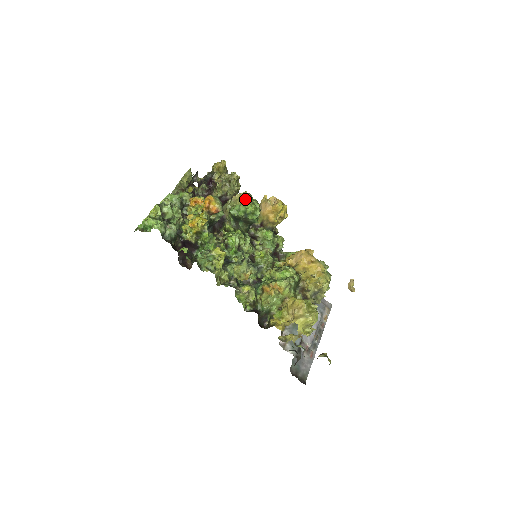
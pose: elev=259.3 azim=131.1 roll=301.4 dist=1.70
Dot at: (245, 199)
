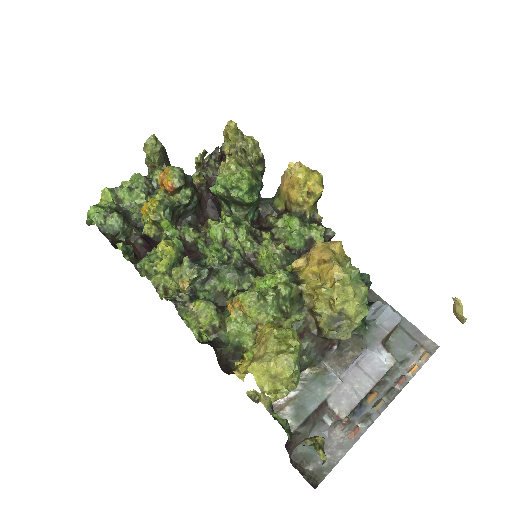
Dot at: (226, 167)
